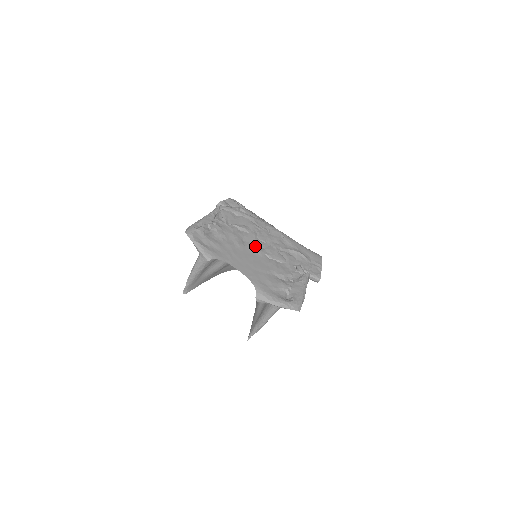
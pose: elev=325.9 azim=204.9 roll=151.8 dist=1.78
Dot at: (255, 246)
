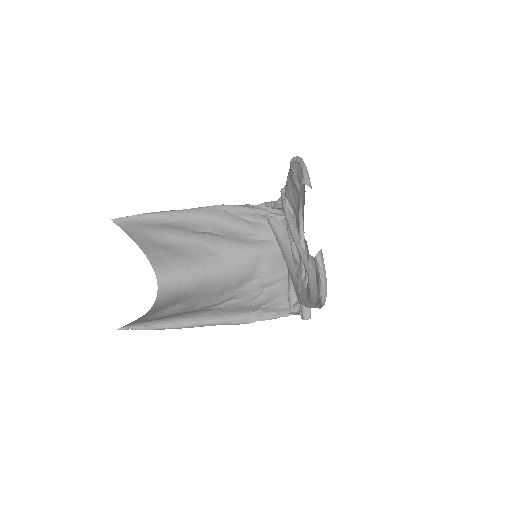
Dot at: occluded
